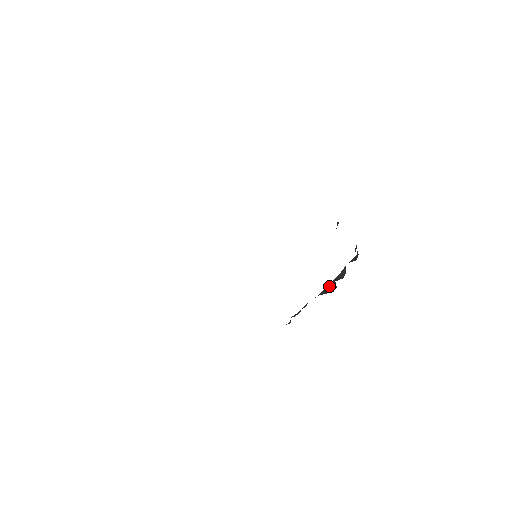
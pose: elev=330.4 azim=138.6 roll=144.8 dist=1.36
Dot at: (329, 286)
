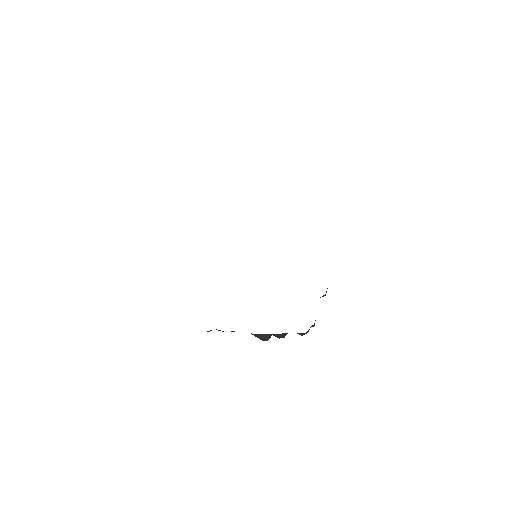
Dot at: (263, 335)
